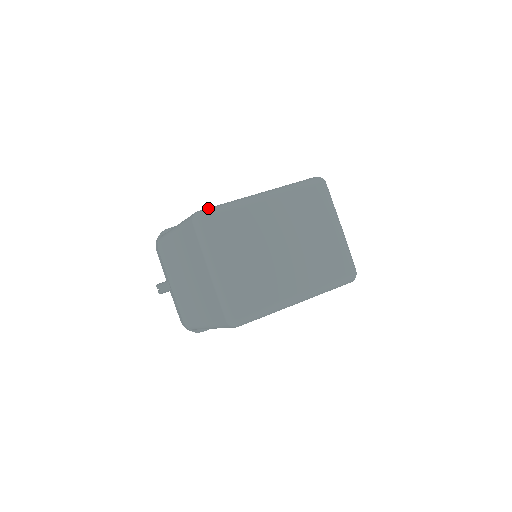
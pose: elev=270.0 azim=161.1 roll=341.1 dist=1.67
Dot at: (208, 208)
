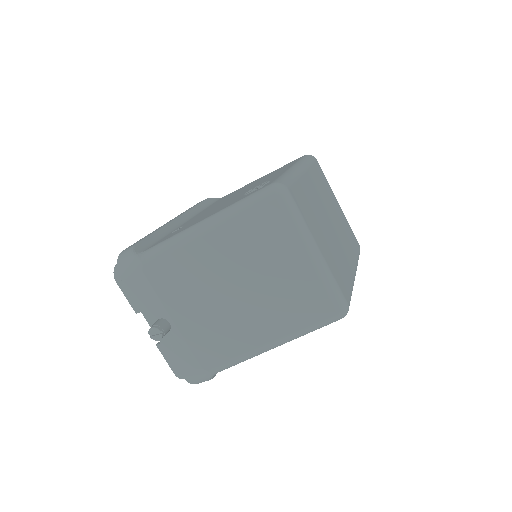
Dot at: (279, 179)
